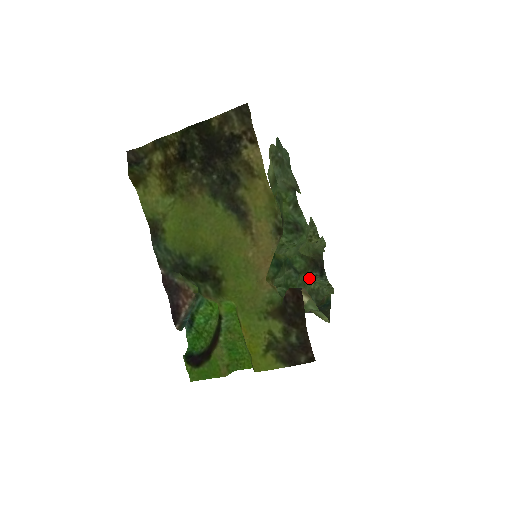
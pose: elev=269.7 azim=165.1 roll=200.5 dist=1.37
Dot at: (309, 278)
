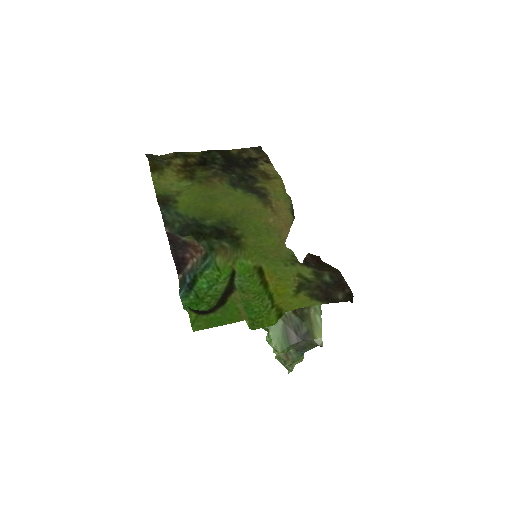
Dot at: occluded
